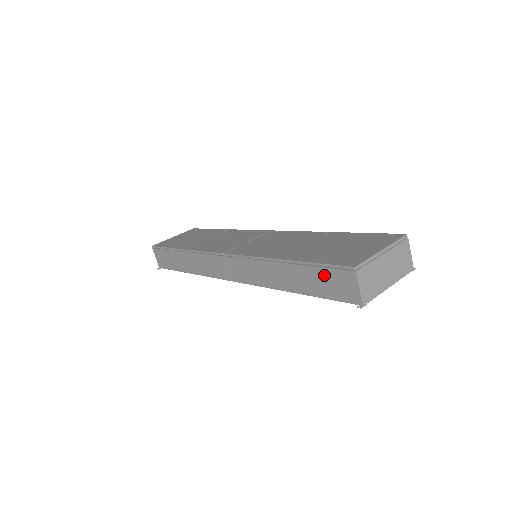
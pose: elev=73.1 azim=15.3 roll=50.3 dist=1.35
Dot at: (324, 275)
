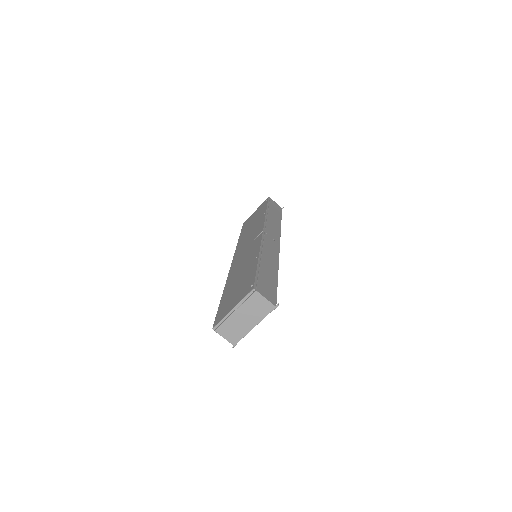
Dot at: occluded
